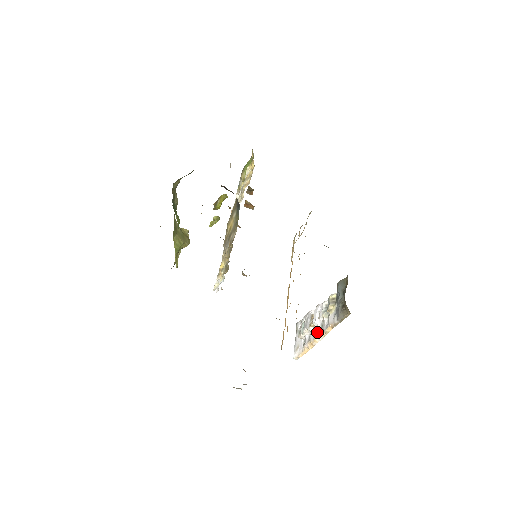
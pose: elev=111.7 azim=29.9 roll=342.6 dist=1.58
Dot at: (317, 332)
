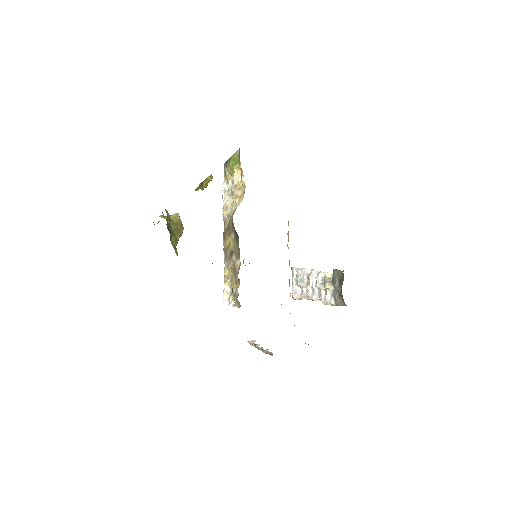
Dot at: (315, 295)
